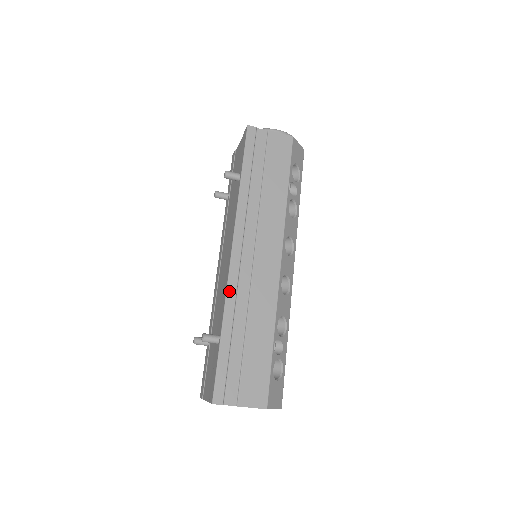
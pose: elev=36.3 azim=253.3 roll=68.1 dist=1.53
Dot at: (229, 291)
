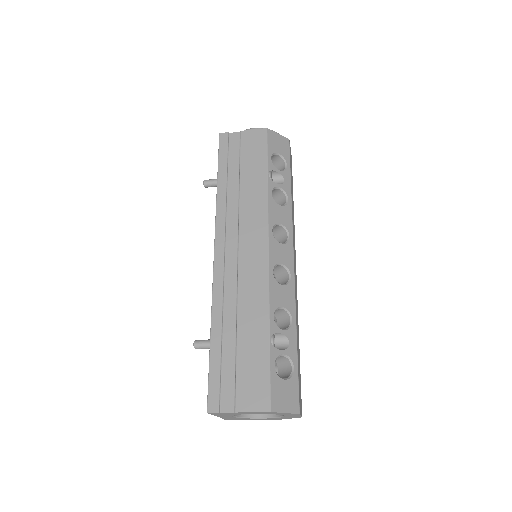
Dot at: (215, 291)
